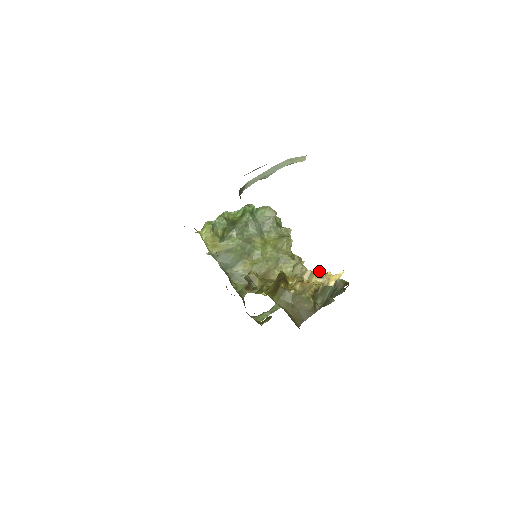
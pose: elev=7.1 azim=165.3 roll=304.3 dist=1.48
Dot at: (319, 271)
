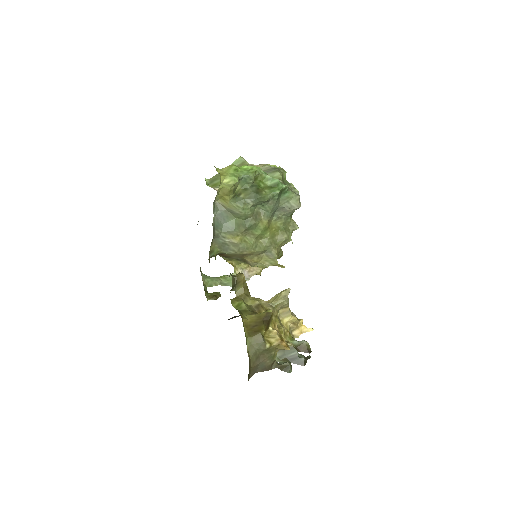
Dot at: occluded
